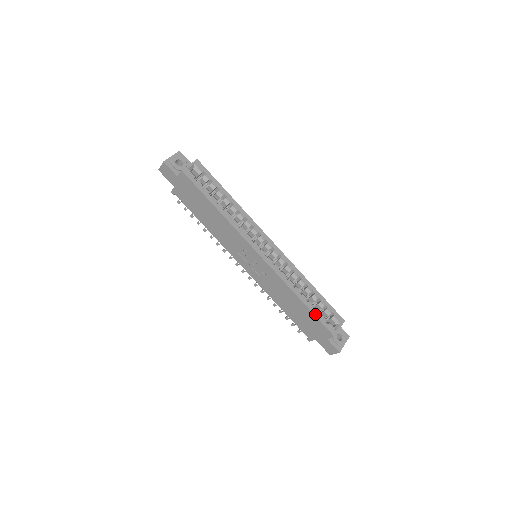
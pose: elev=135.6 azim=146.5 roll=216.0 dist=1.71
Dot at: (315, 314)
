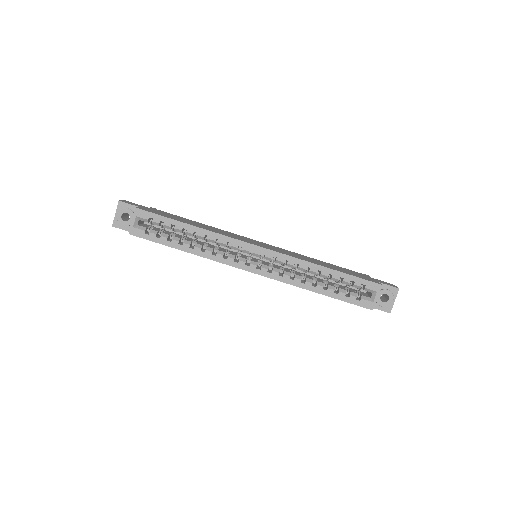
Dot at: (340, 299)
